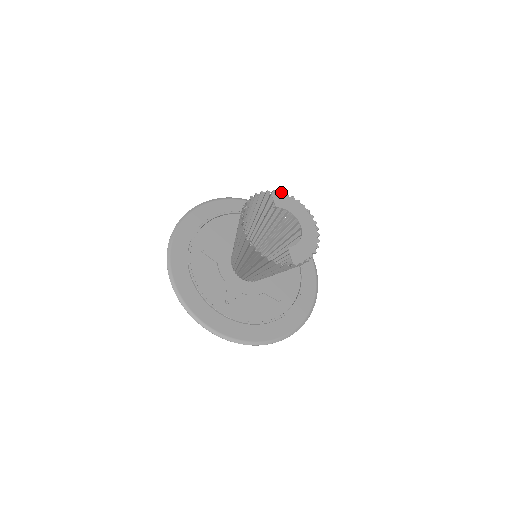
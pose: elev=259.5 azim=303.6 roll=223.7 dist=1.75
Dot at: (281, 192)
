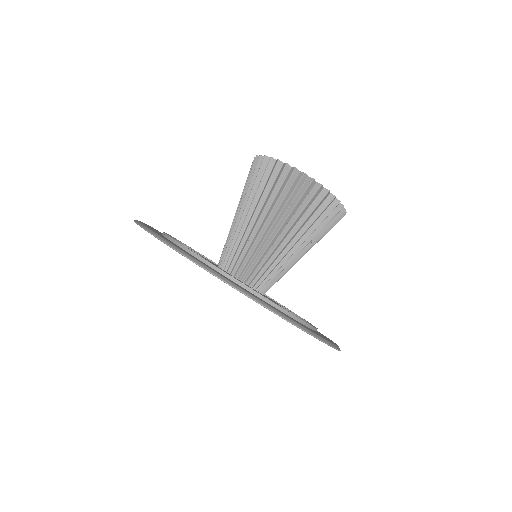
Dot at: occluded
